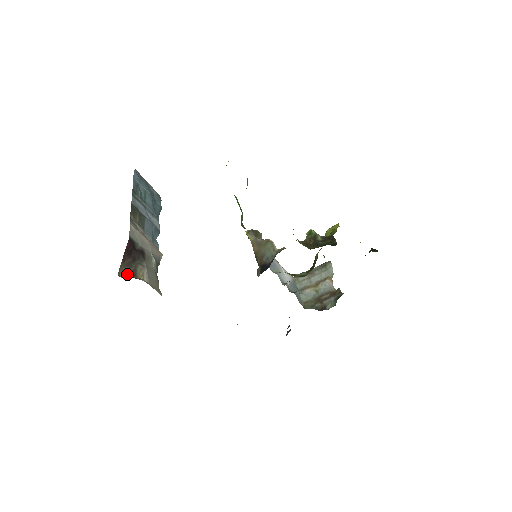
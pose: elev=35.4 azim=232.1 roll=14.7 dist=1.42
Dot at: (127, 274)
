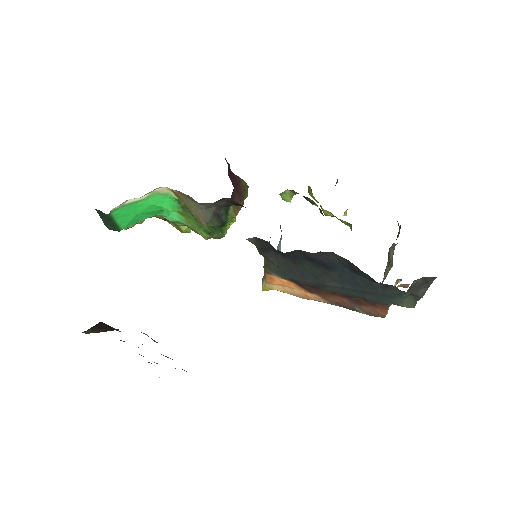
Dot at: occluded
